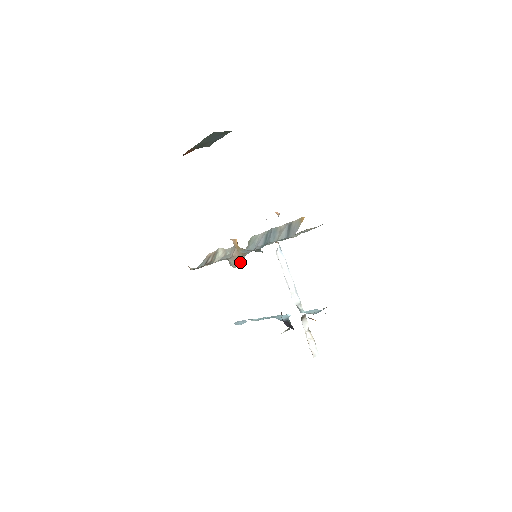
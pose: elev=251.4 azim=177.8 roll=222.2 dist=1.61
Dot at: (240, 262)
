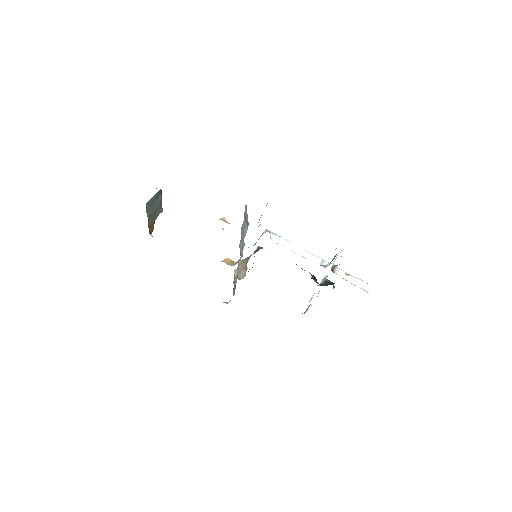
Dot at: occluded
